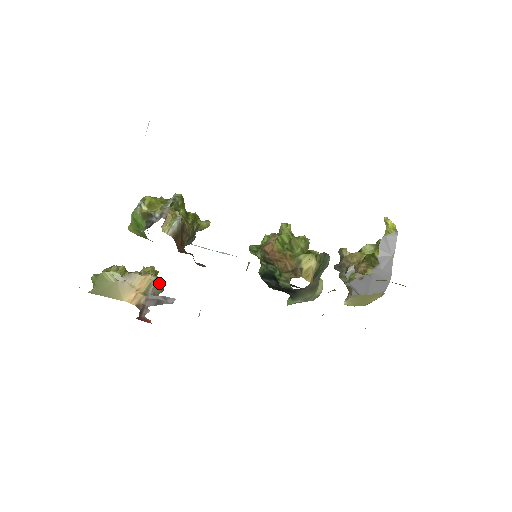
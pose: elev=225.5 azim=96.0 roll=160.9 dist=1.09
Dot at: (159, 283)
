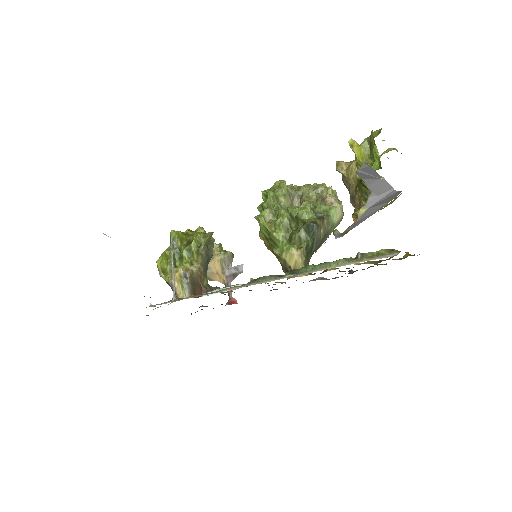
Dot at: (226, 257)
